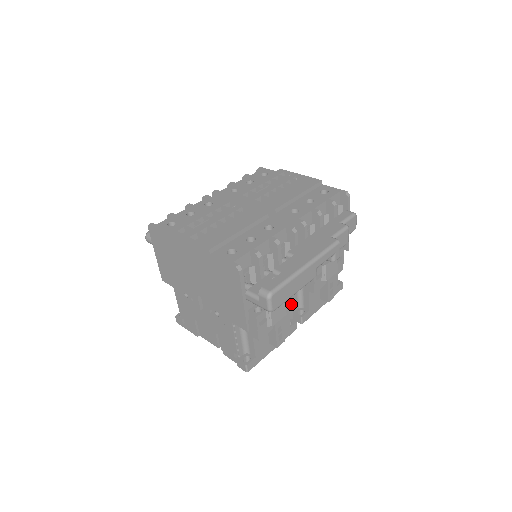
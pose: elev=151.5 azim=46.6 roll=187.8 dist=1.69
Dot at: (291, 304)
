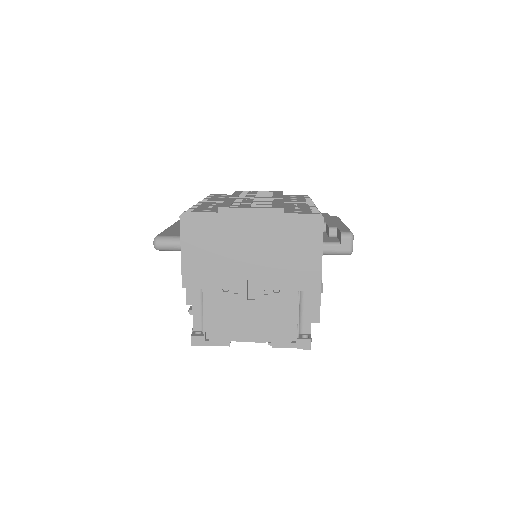
Dot at: occluded
